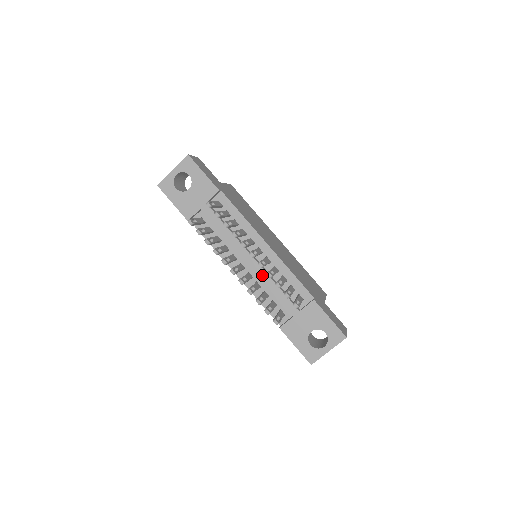
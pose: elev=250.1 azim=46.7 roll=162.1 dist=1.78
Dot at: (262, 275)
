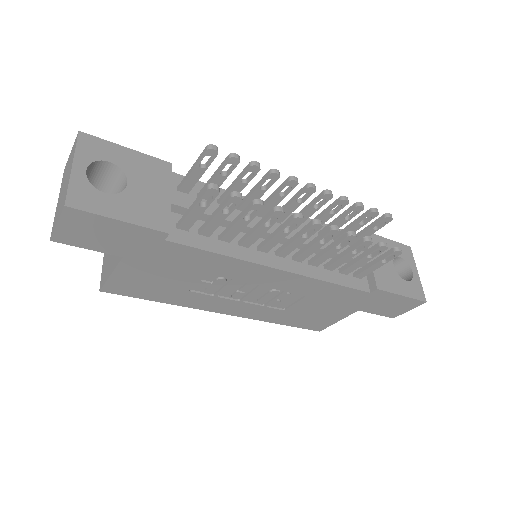
Dot at: occluded
